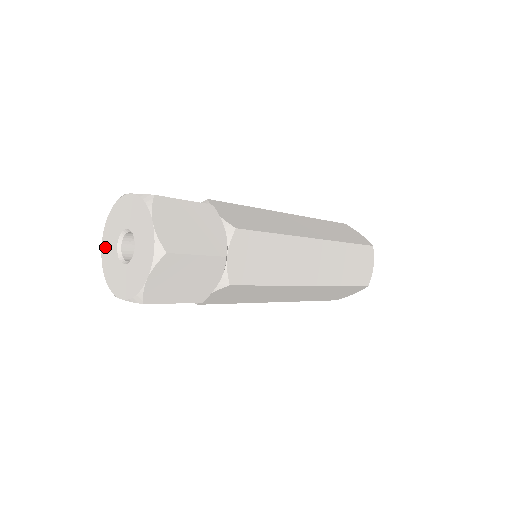
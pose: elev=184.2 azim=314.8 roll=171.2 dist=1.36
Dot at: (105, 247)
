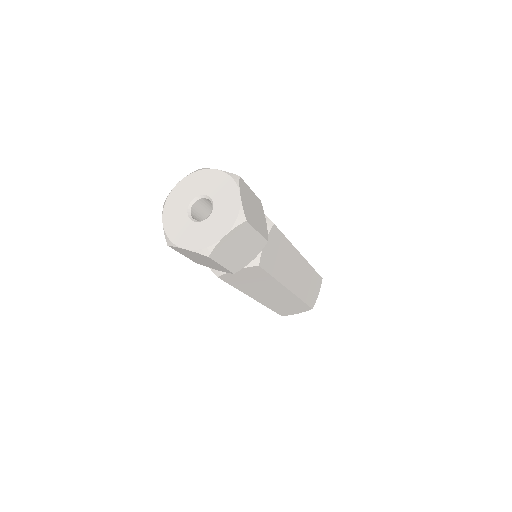
Dot at: (176, 236)
